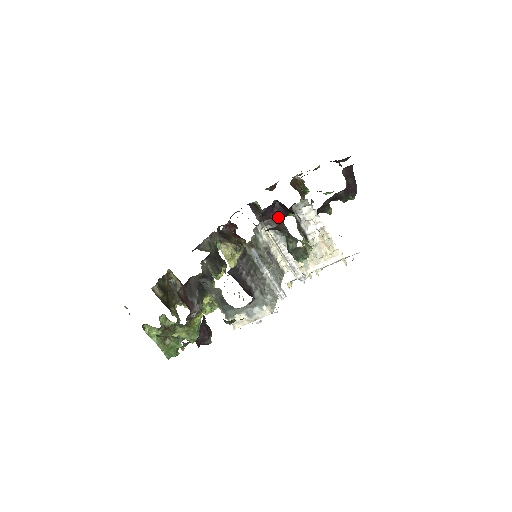
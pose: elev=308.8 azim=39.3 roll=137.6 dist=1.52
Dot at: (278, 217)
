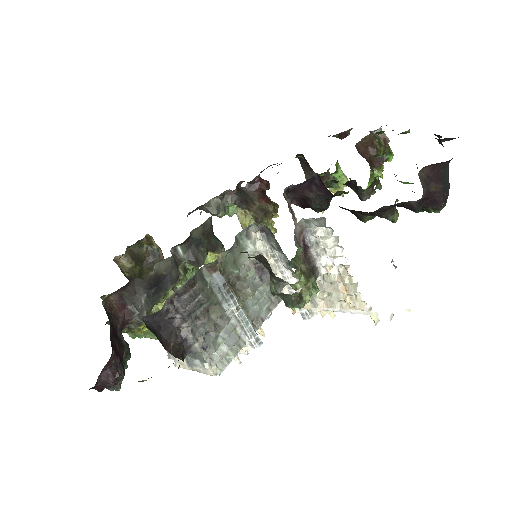
Dot at: (316, 198)
